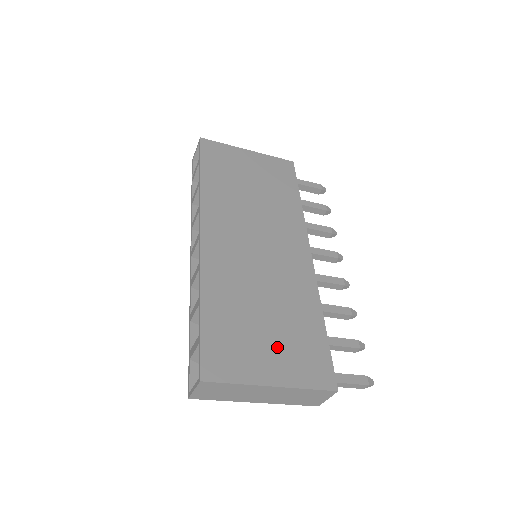
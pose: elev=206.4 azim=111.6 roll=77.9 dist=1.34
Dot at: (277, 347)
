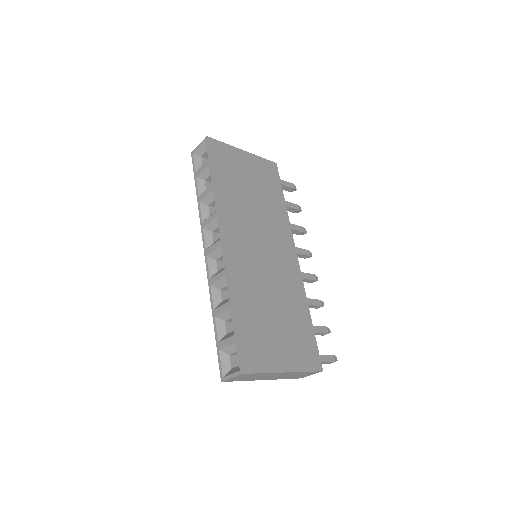
Dot at: (285, 340)
